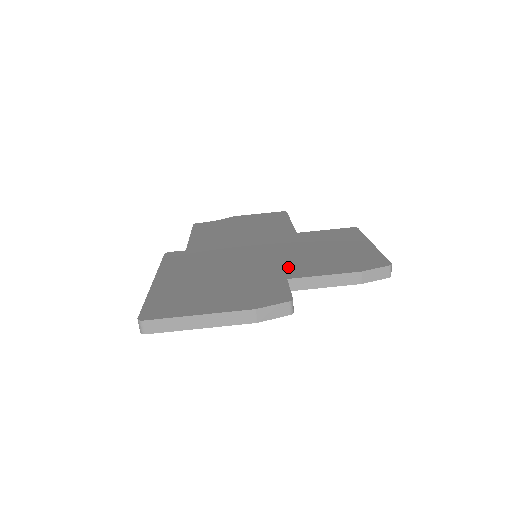
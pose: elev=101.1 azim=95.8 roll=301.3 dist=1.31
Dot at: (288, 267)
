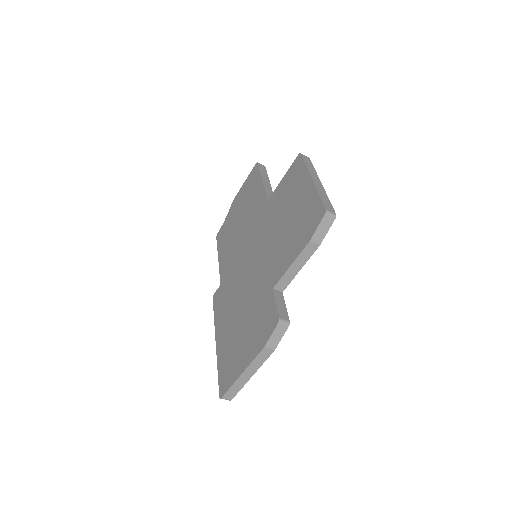
Dot at: (270, 269)
